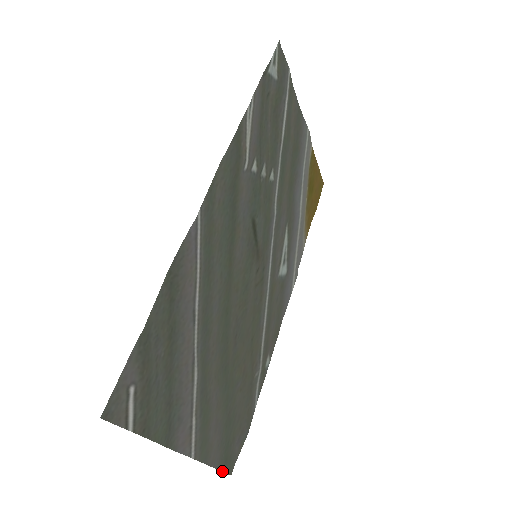
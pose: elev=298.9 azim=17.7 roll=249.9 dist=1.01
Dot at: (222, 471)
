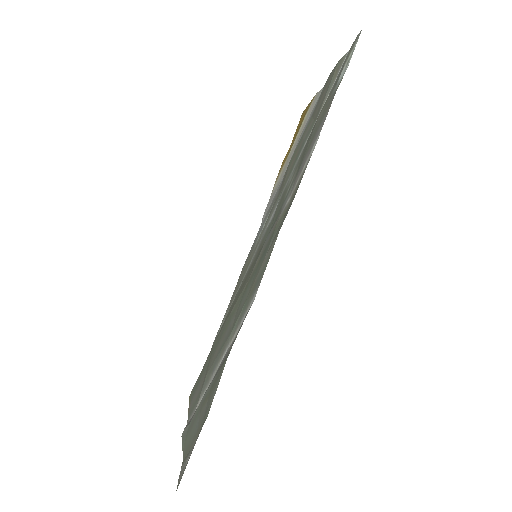
Dot at: (189, 403)
